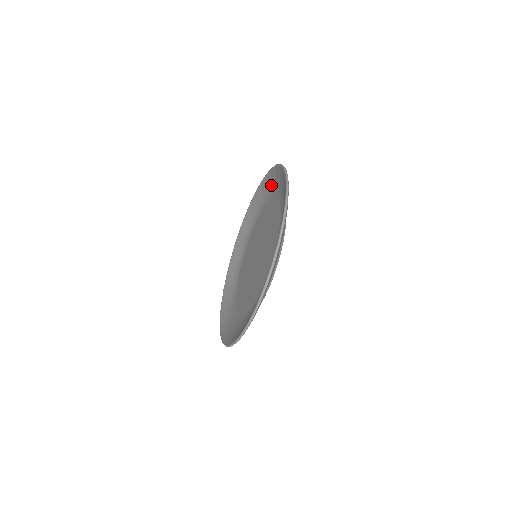
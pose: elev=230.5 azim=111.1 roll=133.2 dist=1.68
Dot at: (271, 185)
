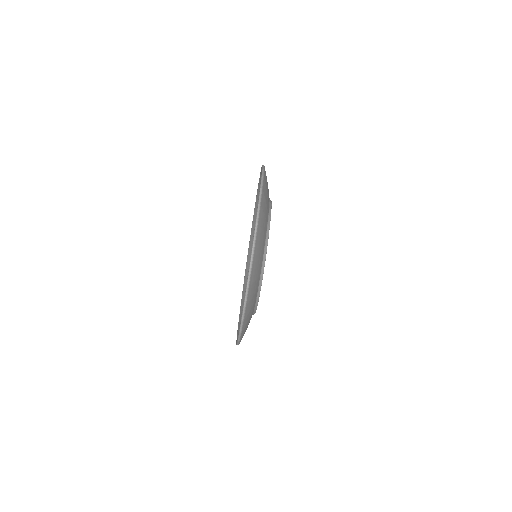
Dot at: occluded
